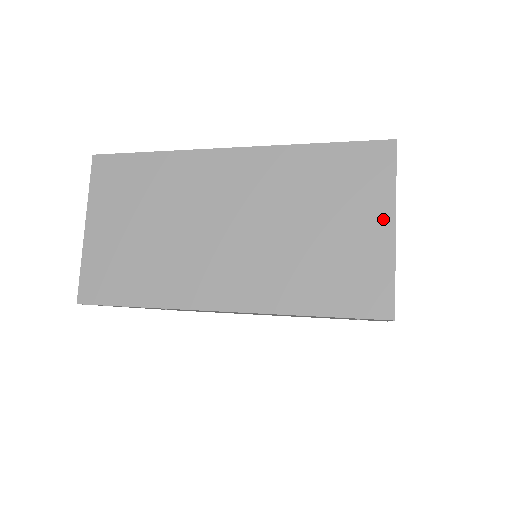
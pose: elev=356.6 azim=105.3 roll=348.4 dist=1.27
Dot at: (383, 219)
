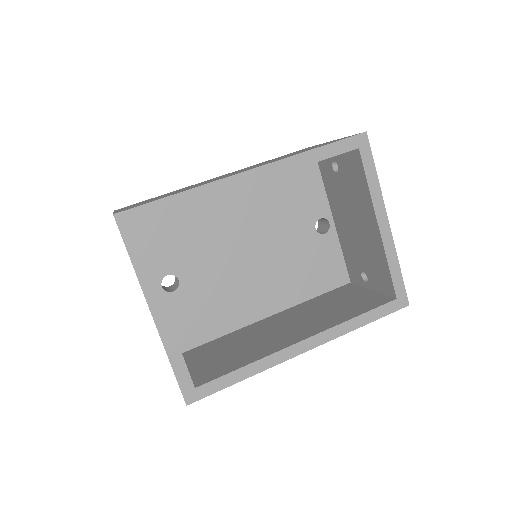
Dot at: occluded
